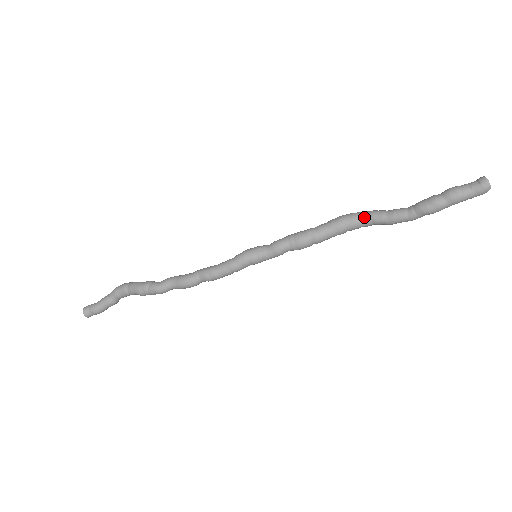
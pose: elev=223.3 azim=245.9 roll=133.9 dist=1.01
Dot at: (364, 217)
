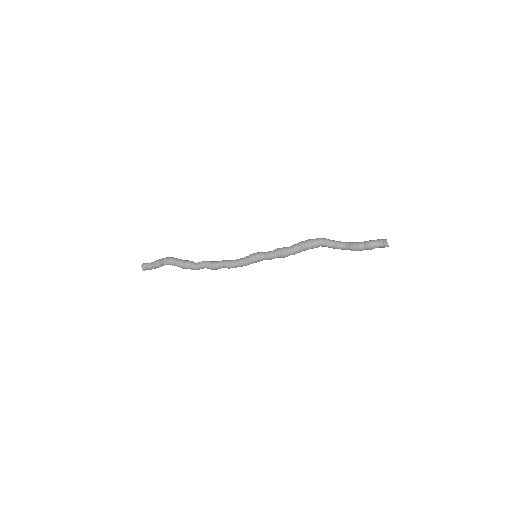
Dot at: (320, 245)
